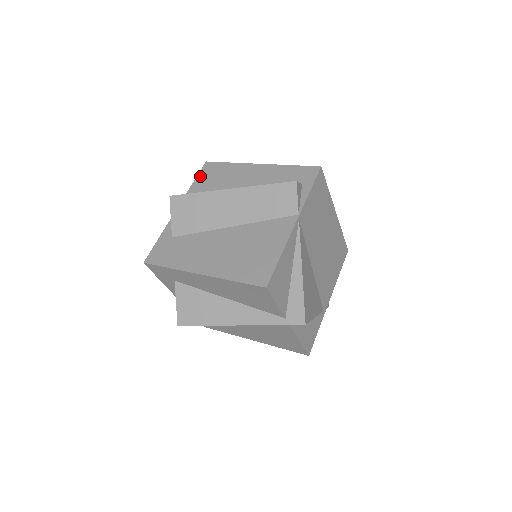
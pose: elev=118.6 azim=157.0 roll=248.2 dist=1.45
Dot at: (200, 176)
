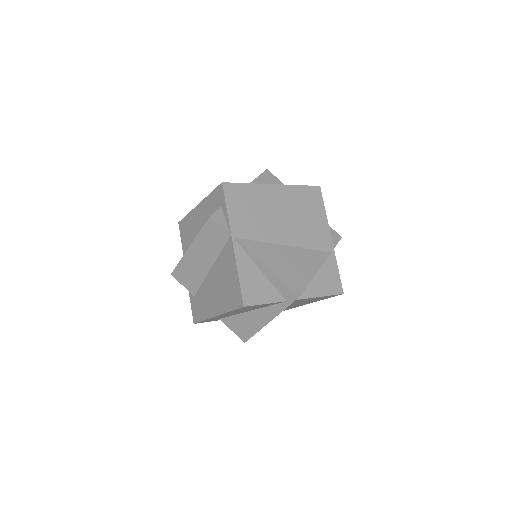
Dot at: (182, 237)
